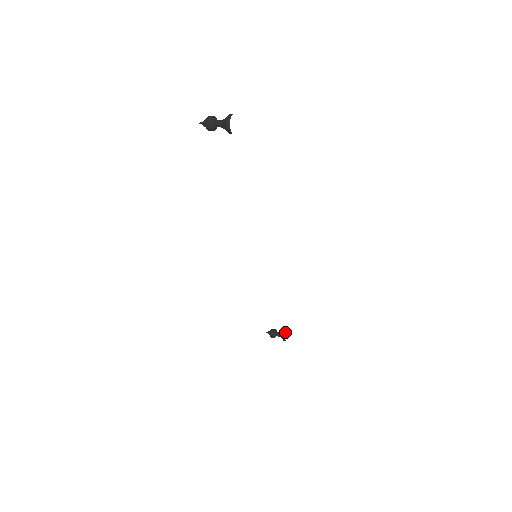
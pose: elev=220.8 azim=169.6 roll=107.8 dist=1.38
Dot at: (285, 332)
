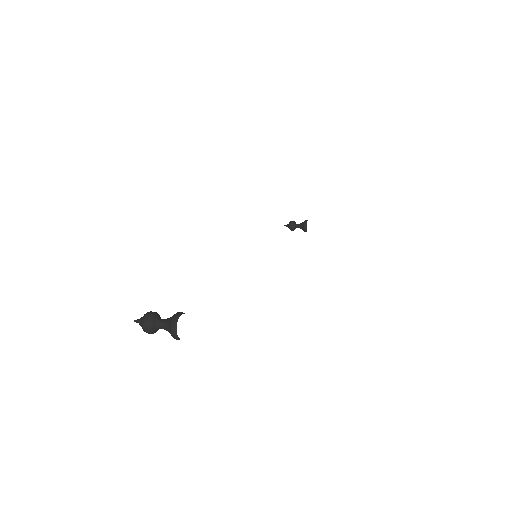
Dot at: (305, 226)
